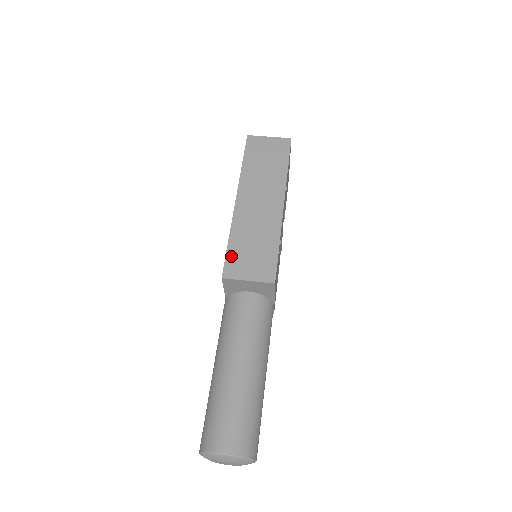
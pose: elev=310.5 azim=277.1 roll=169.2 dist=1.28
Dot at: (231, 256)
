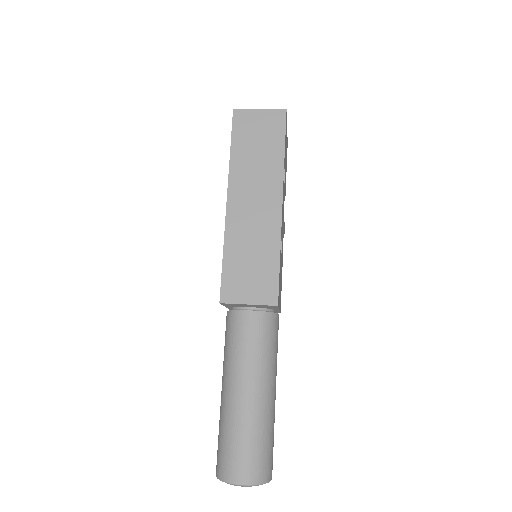
Dot at: (227, 275)
